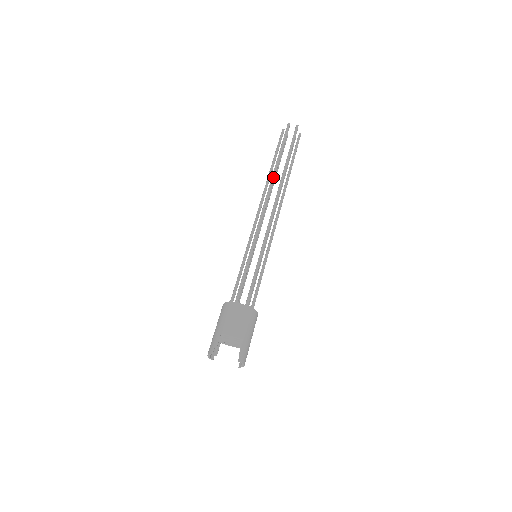
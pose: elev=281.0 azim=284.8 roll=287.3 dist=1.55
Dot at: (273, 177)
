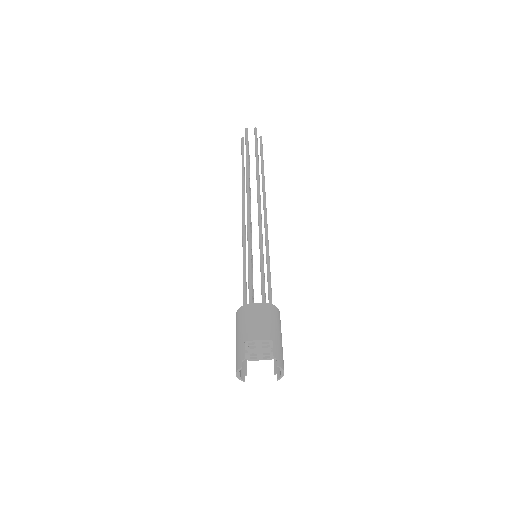
Dot at: (247, 177)
